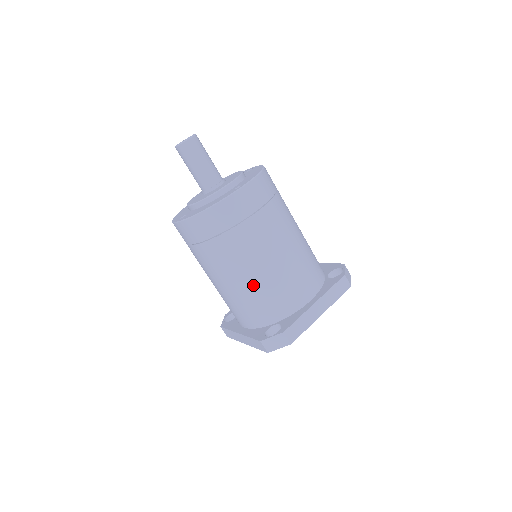
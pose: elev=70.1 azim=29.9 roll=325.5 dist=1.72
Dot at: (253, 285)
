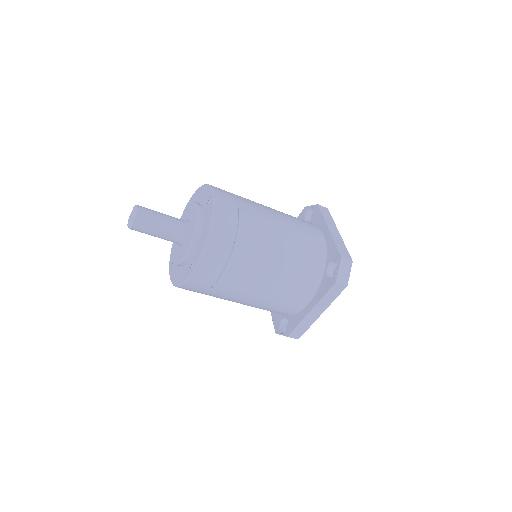
Dot at: (251, 306)
